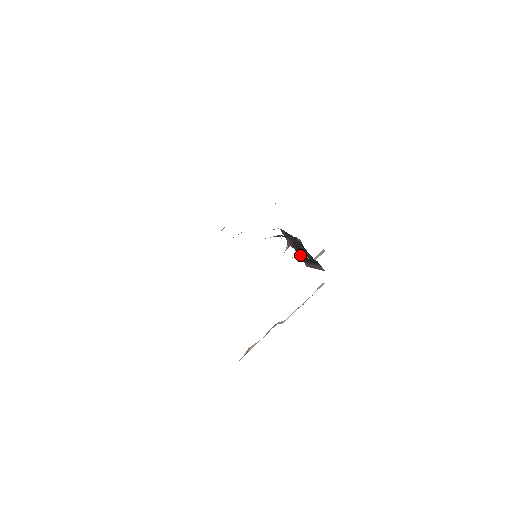
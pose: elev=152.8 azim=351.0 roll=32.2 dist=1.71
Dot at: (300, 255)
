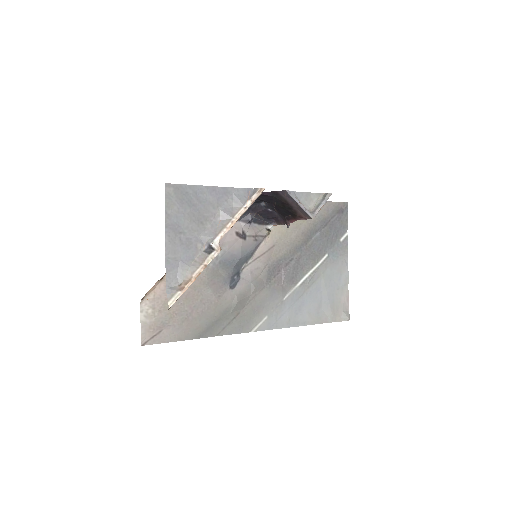
Dot at: (294, 217)
